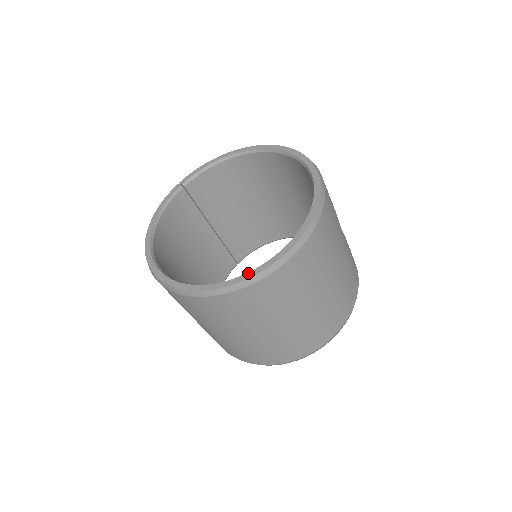
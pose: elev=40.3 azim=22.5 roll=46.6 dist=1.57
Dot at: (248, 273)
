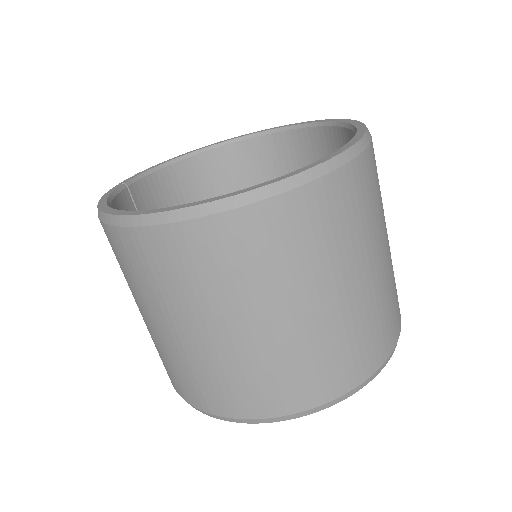
Dot at: (337, 150)
